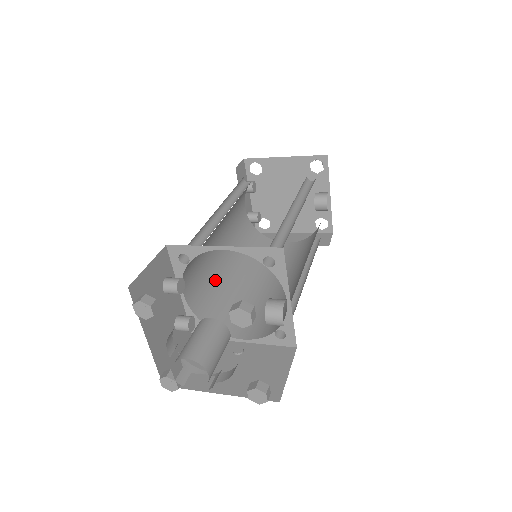
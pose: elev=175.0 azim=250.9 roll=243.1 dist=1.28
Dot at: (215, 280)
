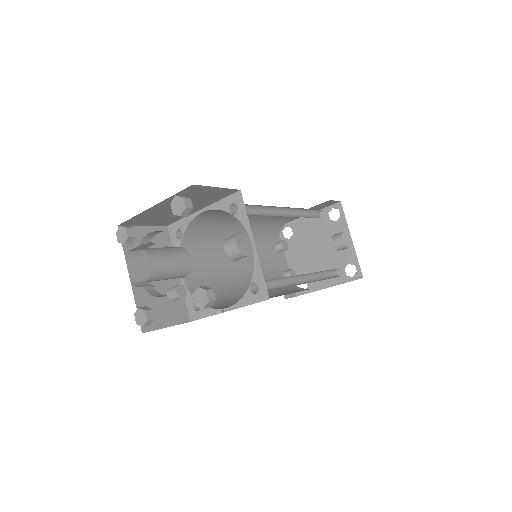
Dot at: (224, 286)
